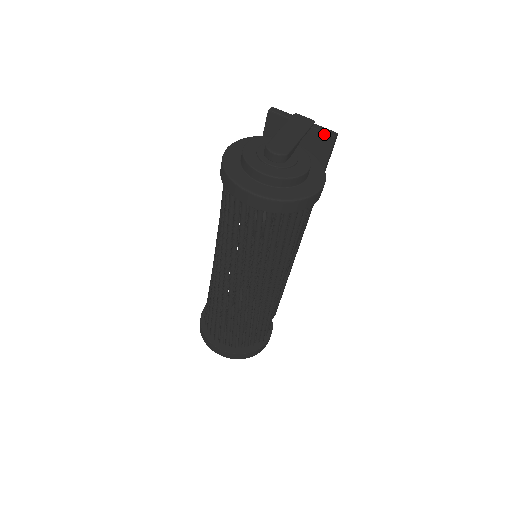
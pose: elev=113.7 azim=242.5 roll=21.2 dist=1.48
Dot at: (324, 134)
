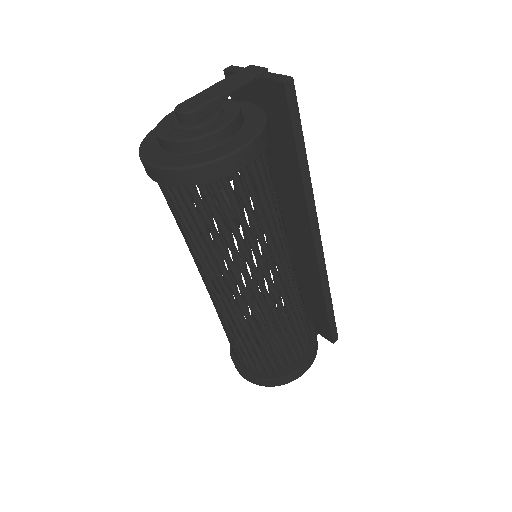
Dot at: (273, 82)
